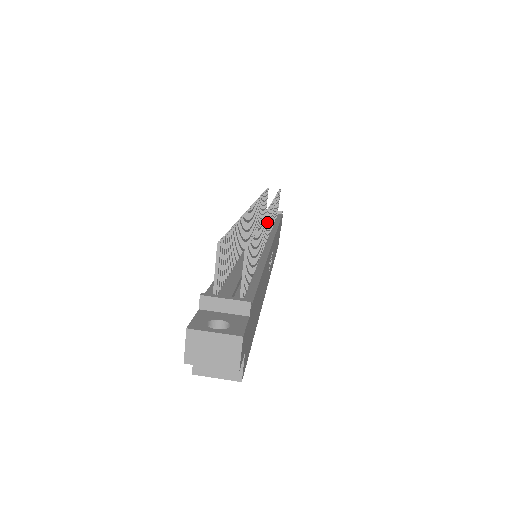
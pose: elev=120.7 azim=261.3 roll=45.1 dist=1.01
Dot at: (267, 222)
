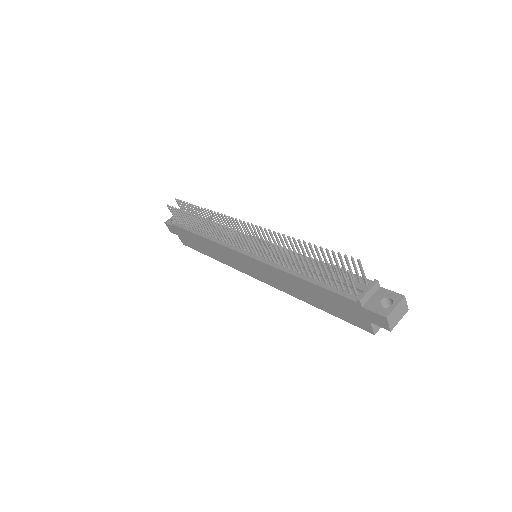
Dot at: (260, 233)
